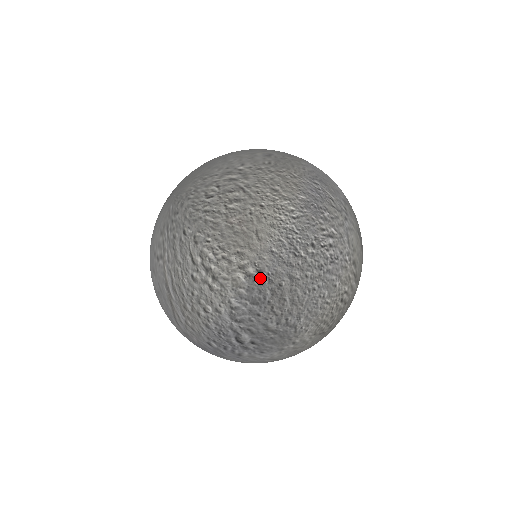
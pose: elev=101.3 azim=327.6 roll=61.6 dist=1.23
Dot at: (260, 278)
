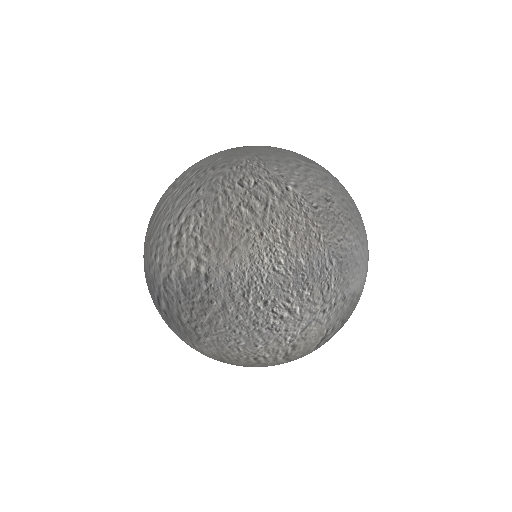
Dot at: (203, 281)
